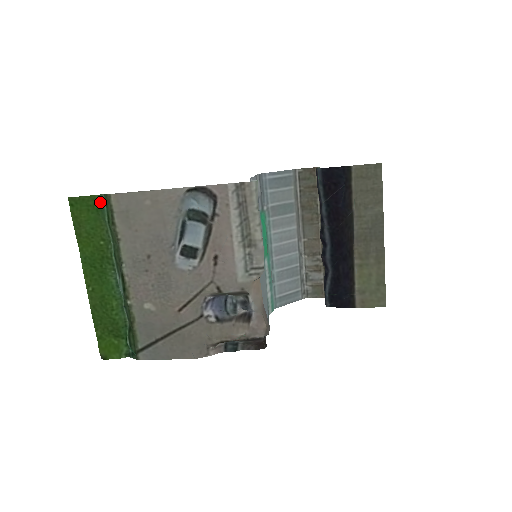
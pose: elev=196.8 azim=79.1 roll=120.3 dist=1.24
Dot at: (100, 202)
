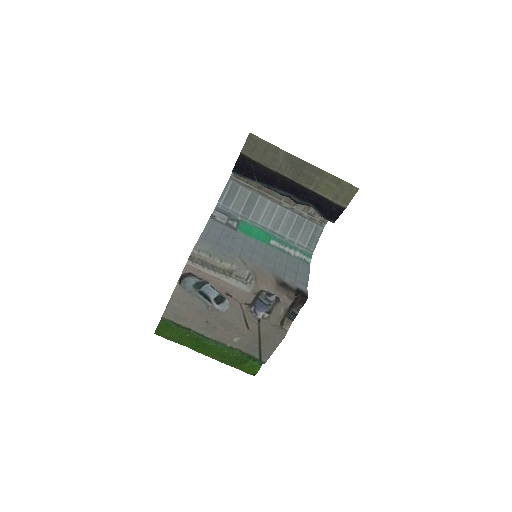
Dot at: (165, 322)
